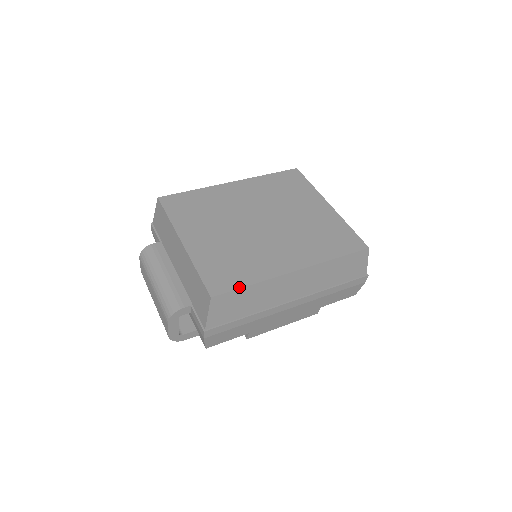
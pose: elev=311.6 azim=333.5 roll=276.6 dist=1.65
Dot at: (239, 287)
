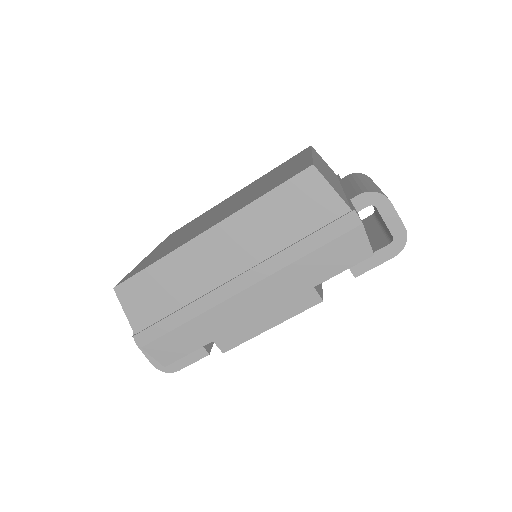
Dot at: (142, 270)
